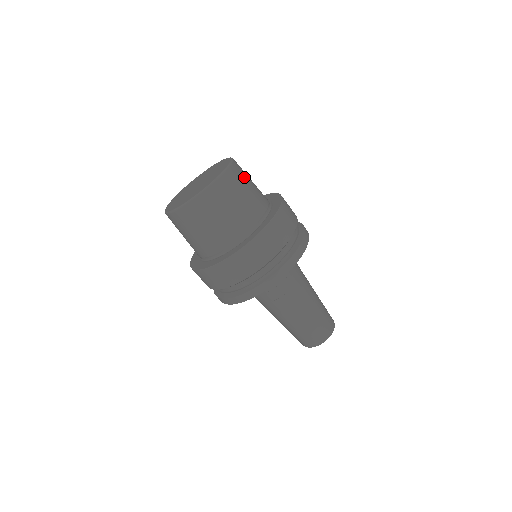
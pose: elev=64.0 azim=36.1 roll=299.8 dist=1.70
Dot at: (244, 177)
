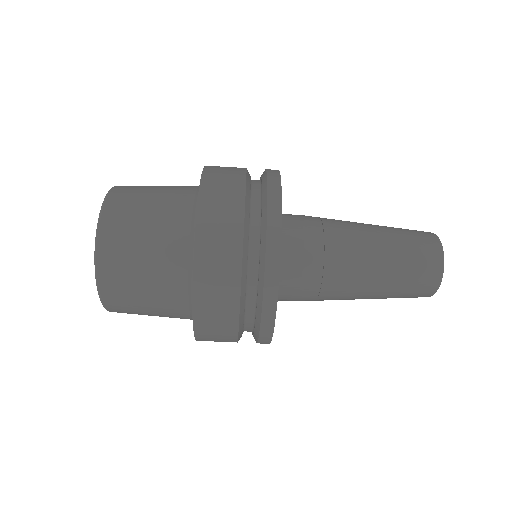
Dot at: (138, 191)
